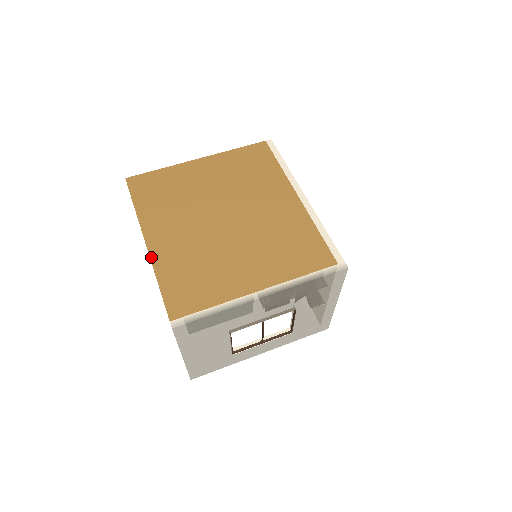
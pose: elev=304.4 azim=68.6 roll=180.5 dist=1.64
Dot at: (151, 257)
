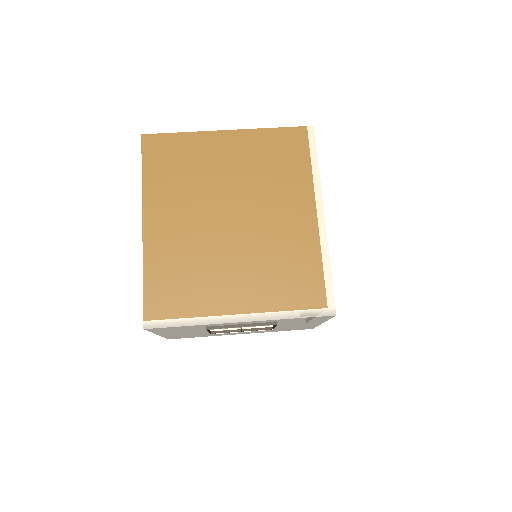
Dot at: (144, 243)
